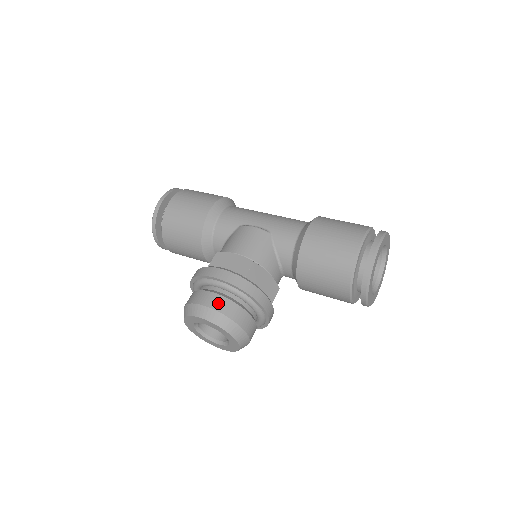
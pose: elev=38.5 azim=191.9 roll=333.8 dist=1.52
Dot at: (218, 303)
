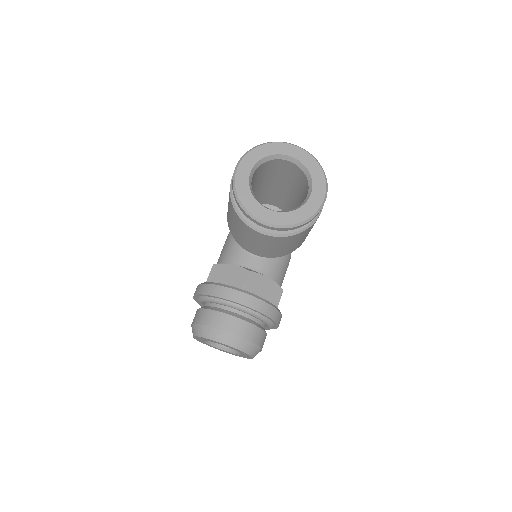
Dot at: (195, 317)
